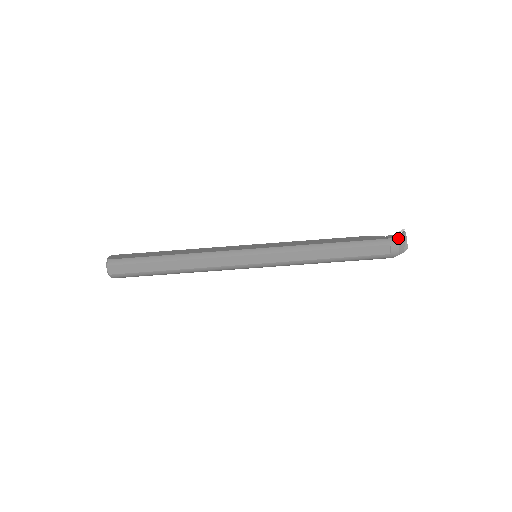
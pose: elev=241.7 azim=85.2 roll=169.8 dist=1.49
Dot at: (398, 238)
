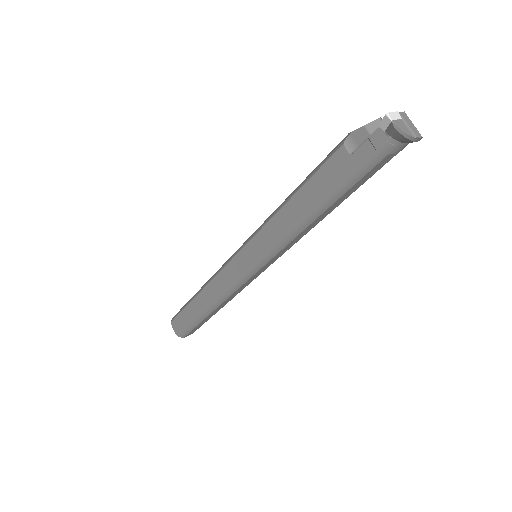
Dot at: (392, 138)
